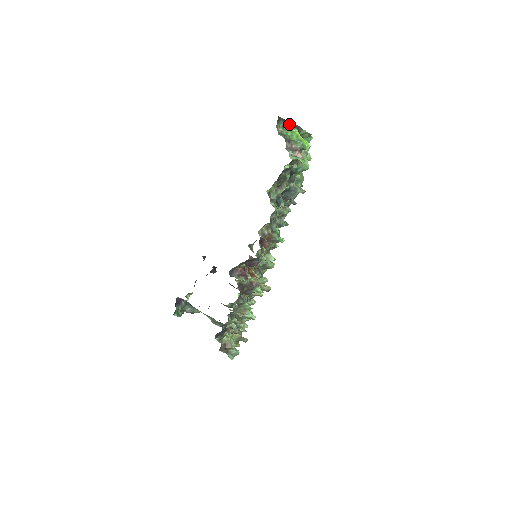
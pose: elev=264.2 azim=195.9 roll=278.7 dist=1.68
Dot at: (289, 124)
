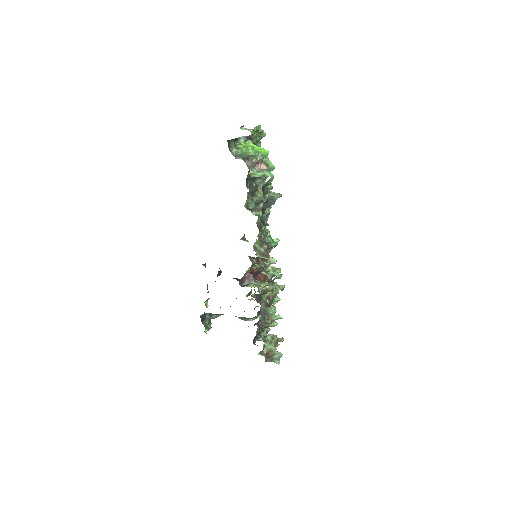
Dot at: (239, 138)
